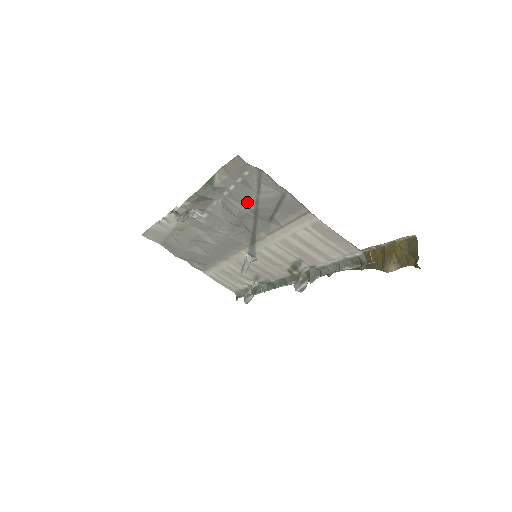
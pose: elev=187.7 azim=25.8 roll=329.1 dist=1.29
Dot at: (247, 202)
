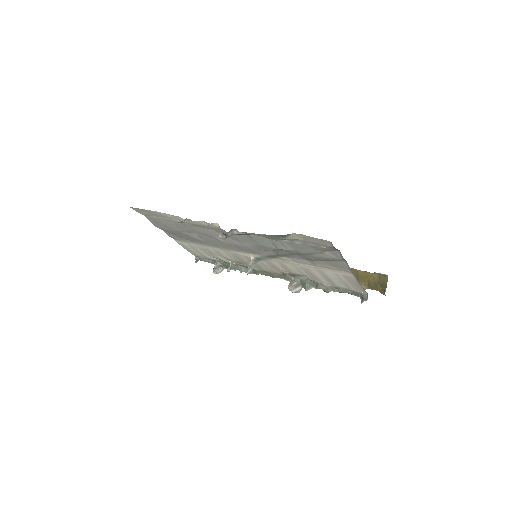
Dot at: (301, 250)
